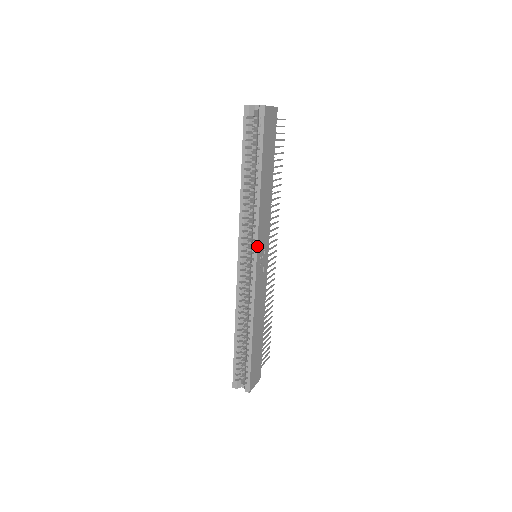
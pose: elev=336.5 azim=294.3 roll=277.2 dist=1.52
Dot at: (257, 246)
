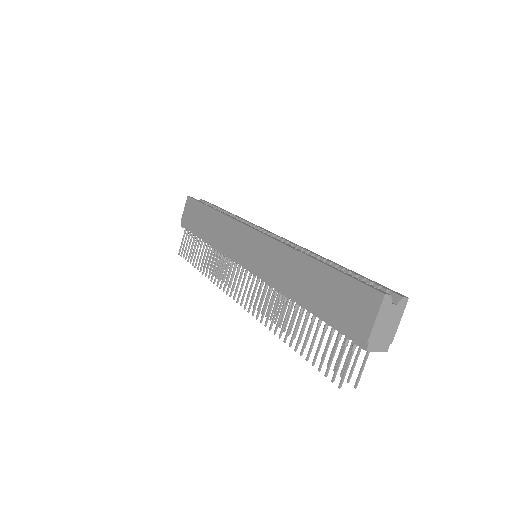
Dot at: (263, 228)
